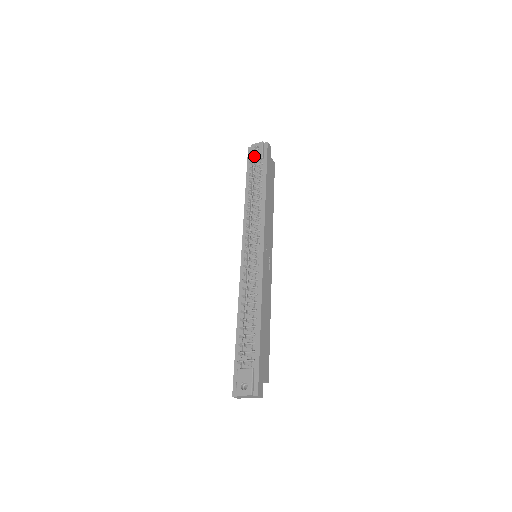
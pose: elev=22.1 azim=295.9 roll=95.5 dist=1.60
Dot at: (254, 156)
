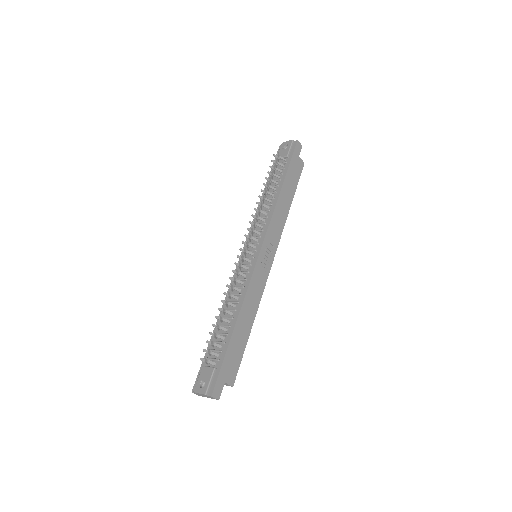
Dot at: (277, 154)
